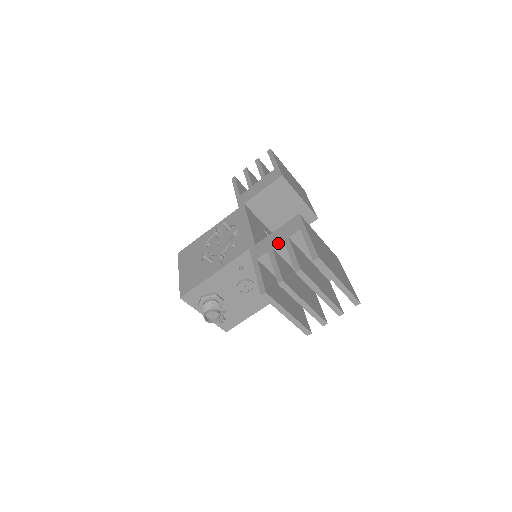
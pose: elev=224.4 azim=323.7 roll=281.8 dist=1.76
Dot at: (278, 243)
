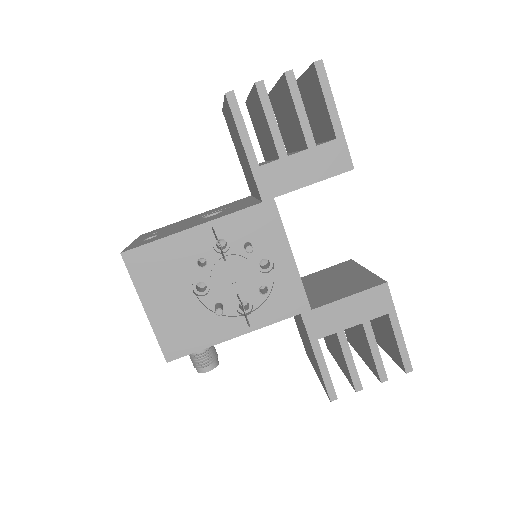
Dot at: (354, 325)
